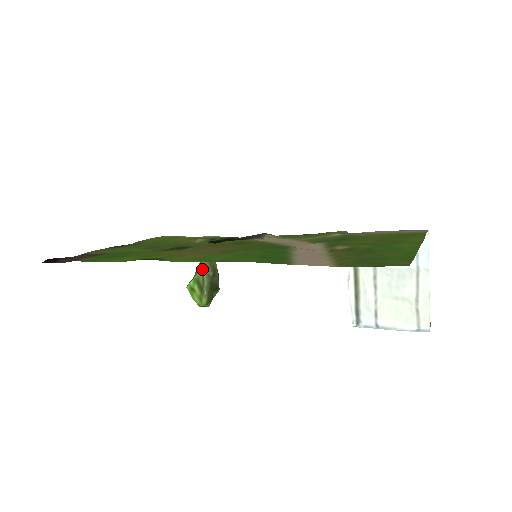
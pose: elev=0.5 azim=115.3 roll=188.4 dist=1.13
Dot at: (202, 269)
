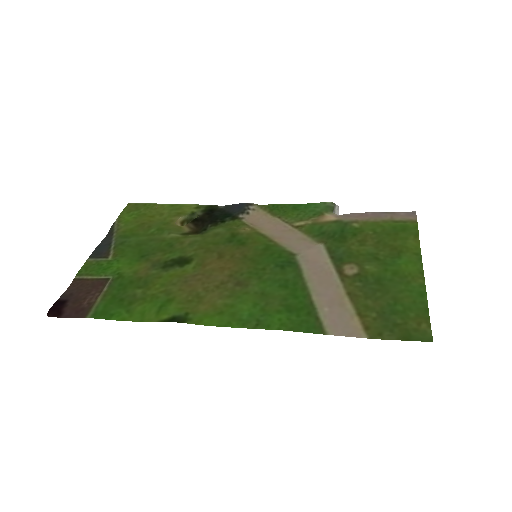
Dot at: occluded
